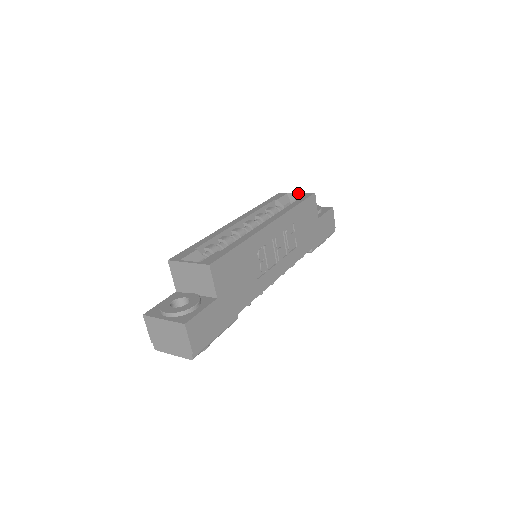
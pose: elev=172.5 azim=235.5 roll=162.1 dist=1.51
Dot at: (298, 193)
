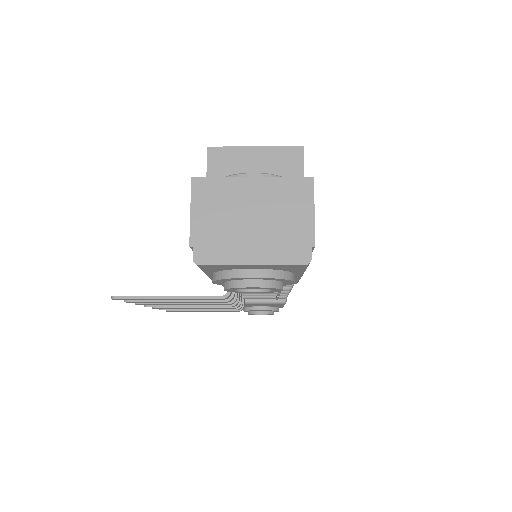
Dot at: occluded
